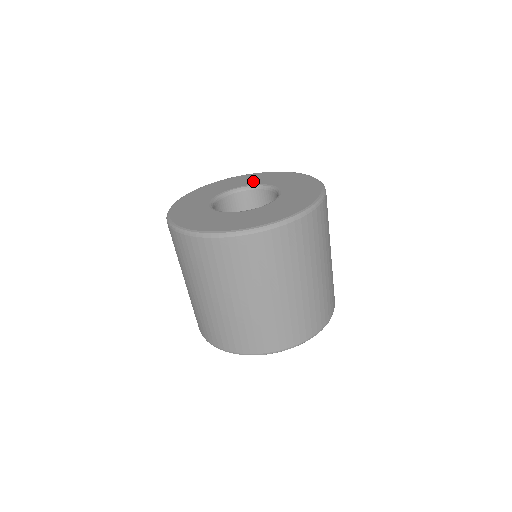
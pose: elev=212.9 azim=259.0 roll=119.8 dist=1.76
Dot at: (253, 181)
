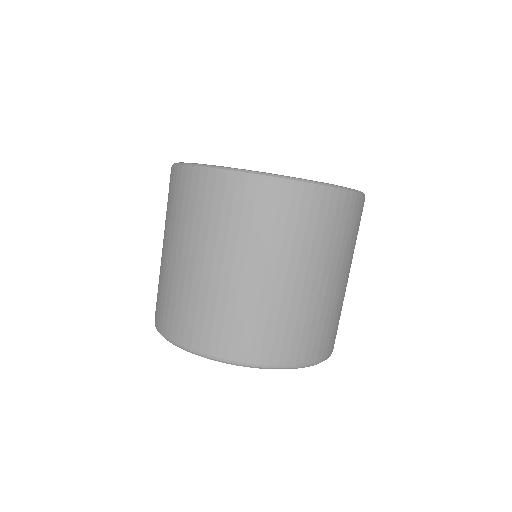
Dot at: occluded
